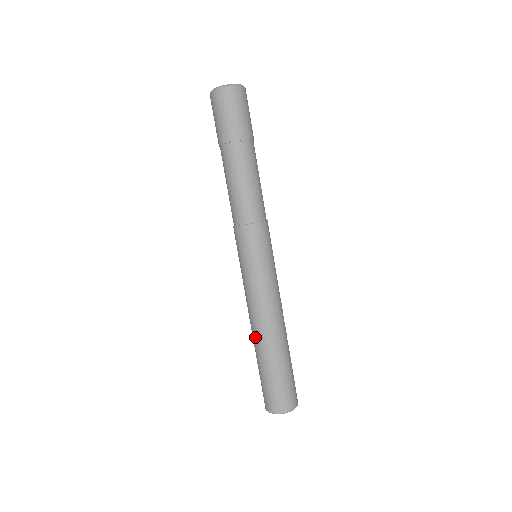
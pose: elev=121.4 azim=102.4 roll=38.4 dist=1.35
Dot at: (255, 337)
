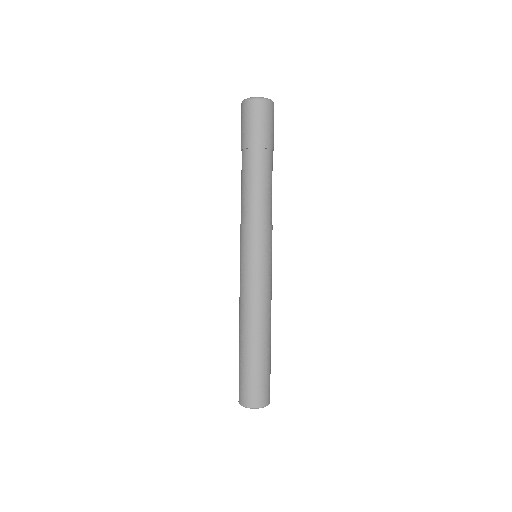
Dot at: (239, 330)
